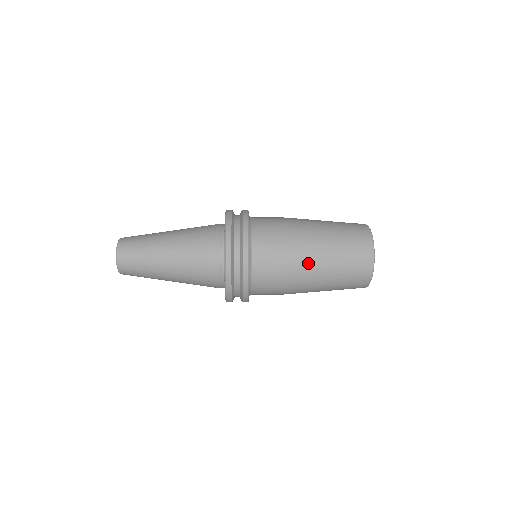
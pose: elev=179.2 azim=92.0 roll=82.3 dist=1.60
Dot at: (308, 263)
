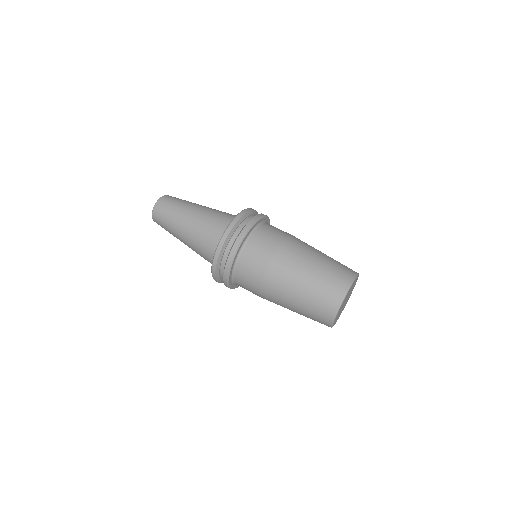
Dot at: (277, 304)
